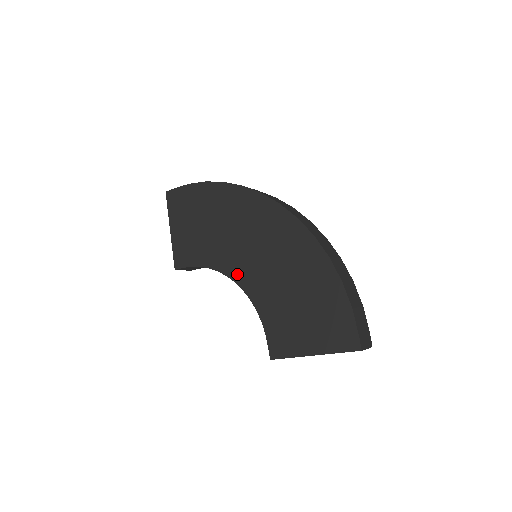
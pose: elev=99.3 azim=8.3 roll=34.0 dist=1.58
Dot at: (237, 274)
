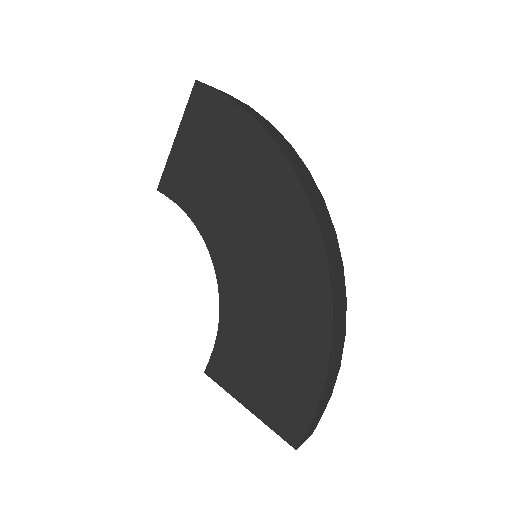
Dot at: (222, 262)
